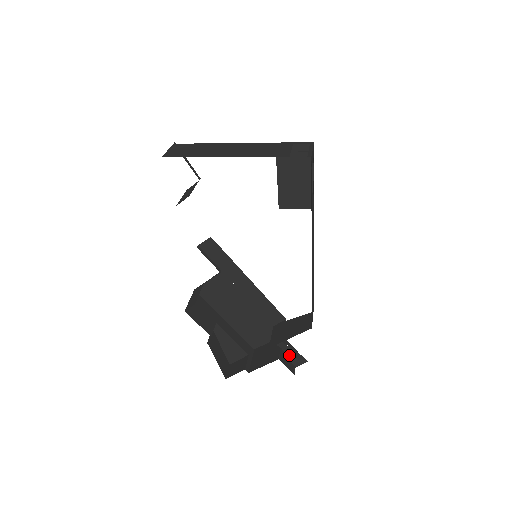
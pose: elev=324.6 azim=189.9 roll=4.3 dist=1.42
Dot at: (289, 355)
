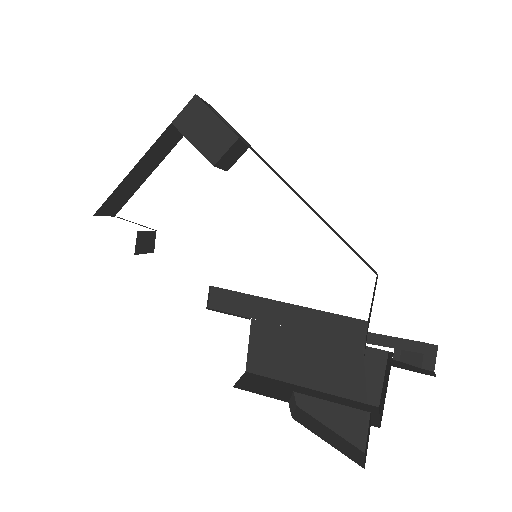
Dot at: (408, 359)
